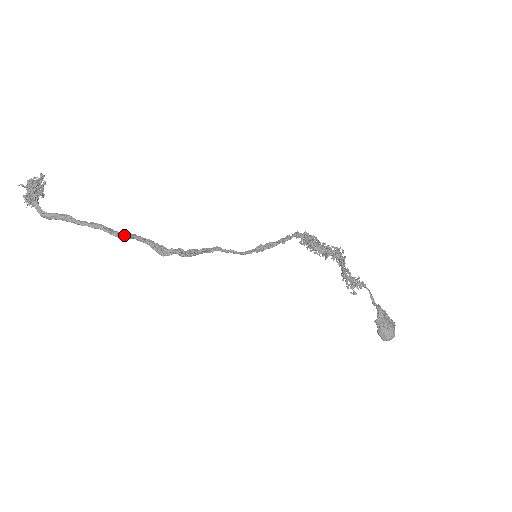
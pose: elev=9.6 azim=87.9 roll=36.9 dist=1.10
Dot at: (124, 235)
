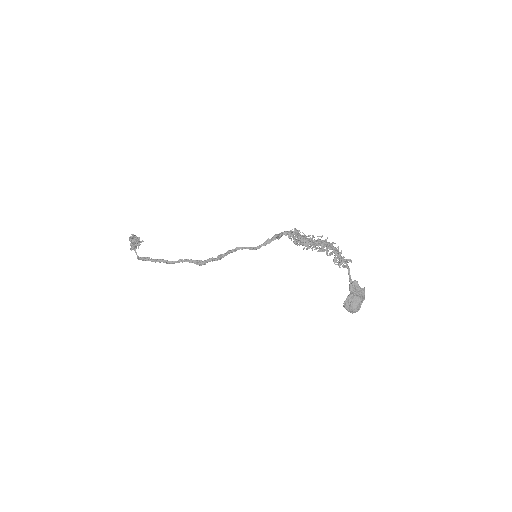
Dot at: (175, 262)
